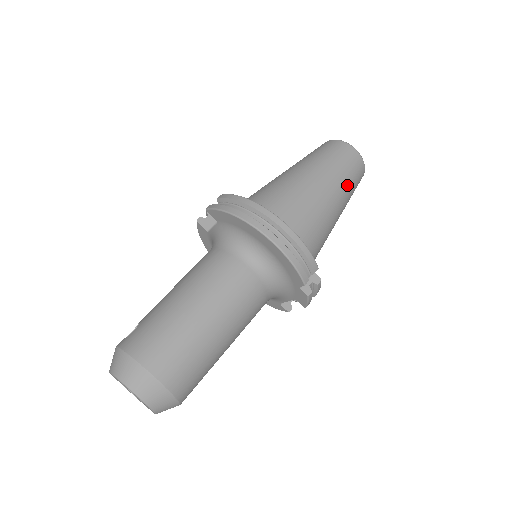
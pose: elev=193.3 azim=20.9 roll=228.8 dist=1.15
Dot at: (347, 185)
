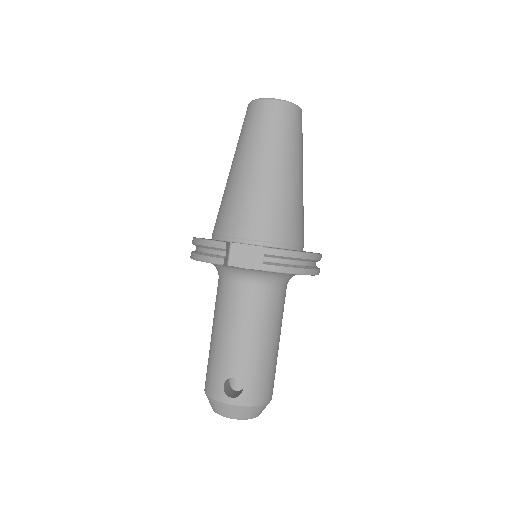
Dot at: occluded
